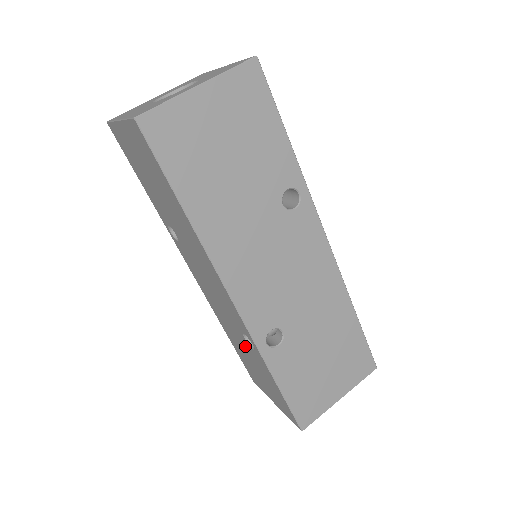
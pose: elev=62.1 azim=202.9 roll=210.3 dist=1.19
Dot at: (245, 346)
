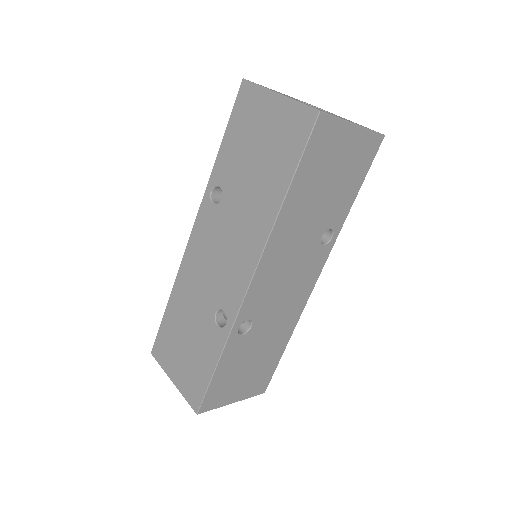
Dot at: (202, 319)
